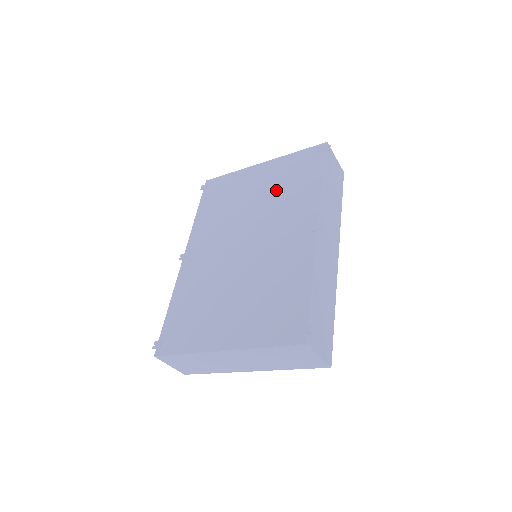
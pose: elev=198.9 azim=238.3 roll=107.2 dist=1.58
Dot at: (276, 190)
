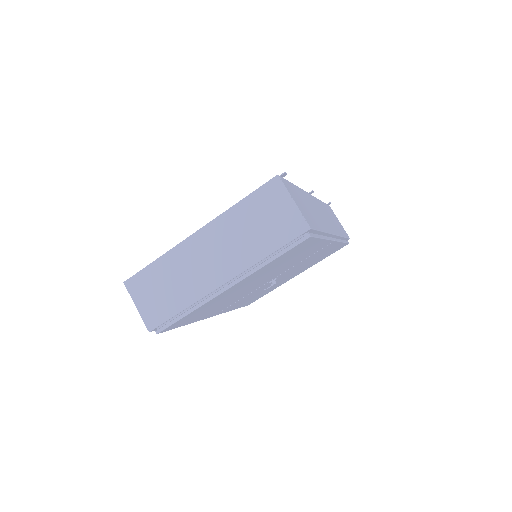
Dot at: occluded
